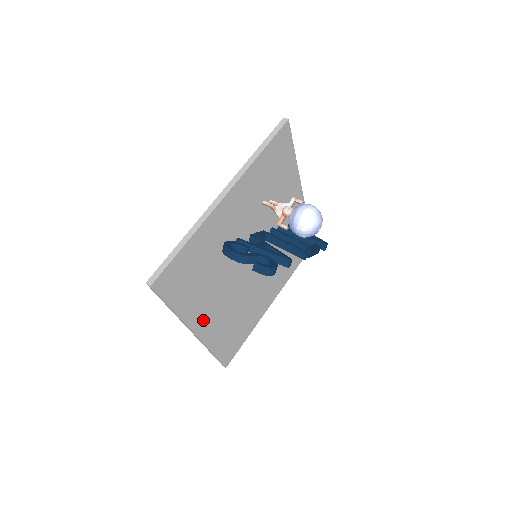
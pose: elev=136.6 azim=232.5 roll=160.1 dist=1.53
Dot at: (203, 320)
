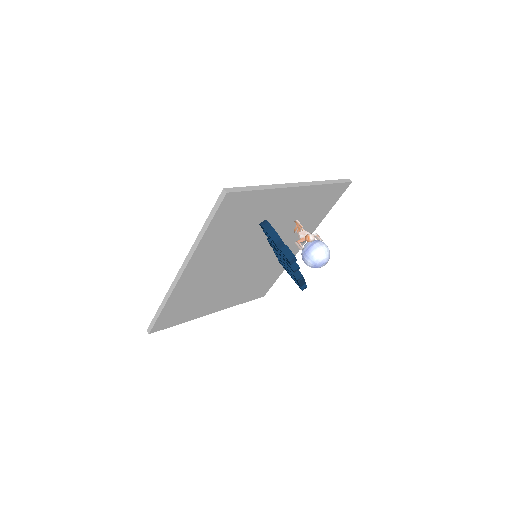
Dot at: (197, 266)
